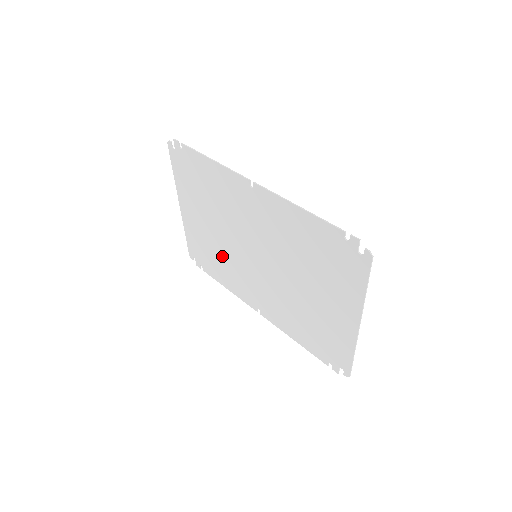
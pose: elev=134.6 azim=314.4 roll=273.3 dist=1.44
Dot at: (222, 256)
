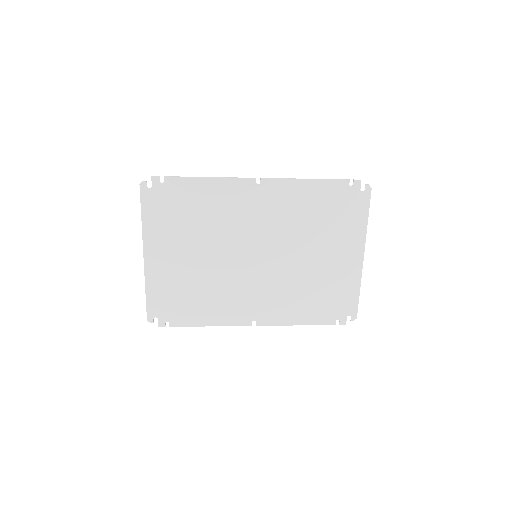
Dot at: (207, 285)
